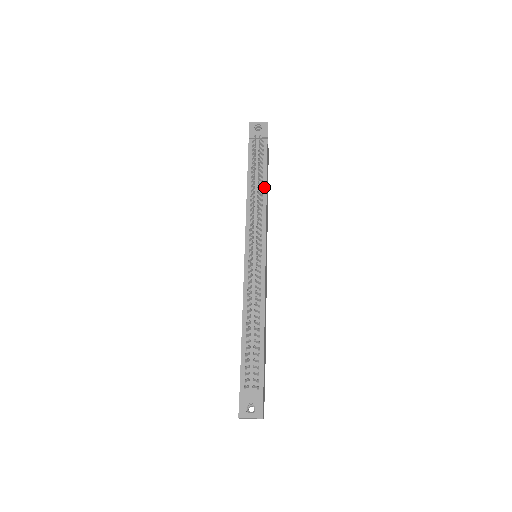
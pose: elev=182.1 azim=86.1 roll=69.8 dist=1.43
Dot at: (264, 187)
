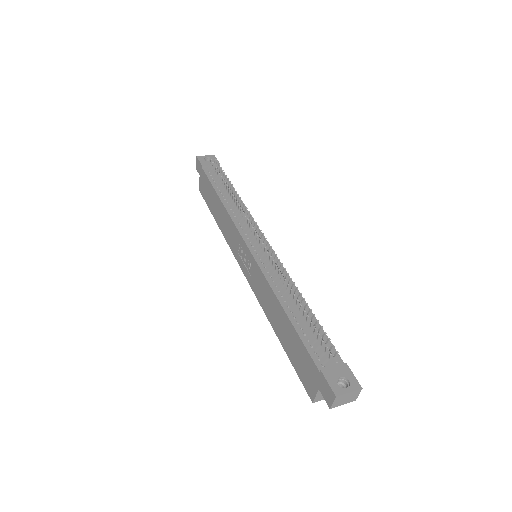
Dot at: (238, 198)
